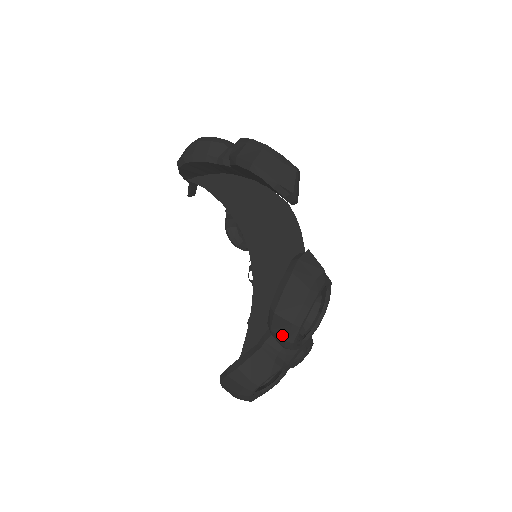
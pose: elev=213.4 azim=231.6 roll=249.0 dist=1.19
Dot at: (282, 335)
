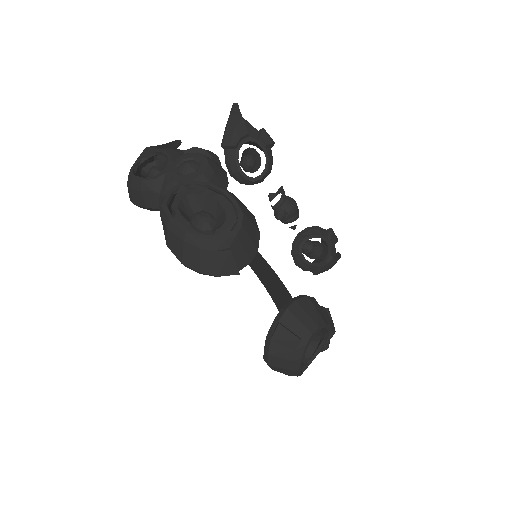
Dot at: occluded
